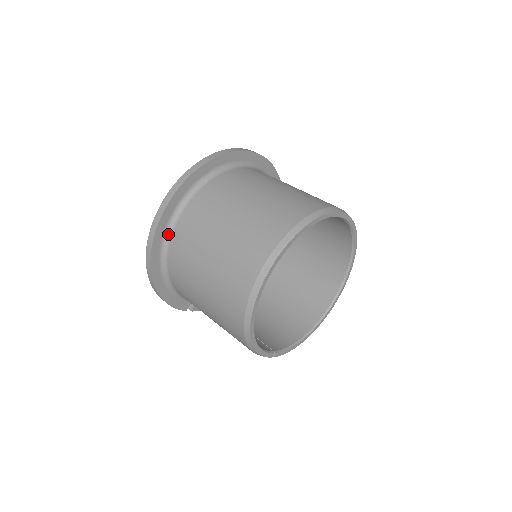
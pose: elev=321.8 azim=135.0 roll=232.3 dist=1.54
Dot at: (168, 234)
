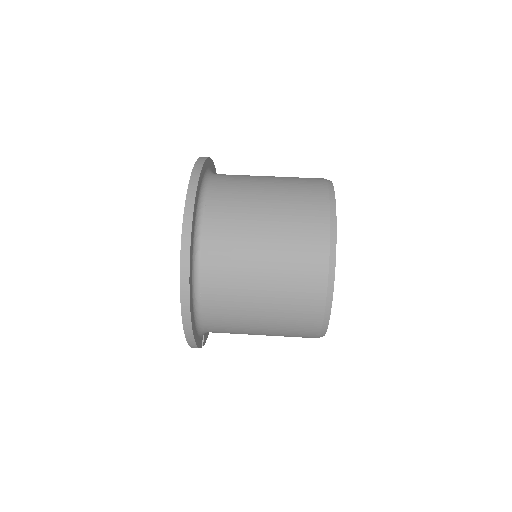
Dot at: (195, 263)
